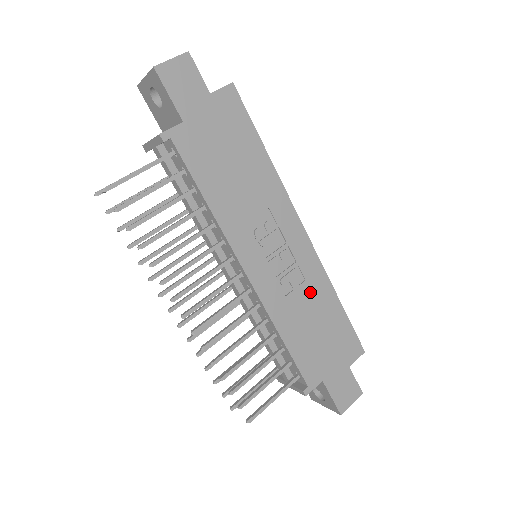
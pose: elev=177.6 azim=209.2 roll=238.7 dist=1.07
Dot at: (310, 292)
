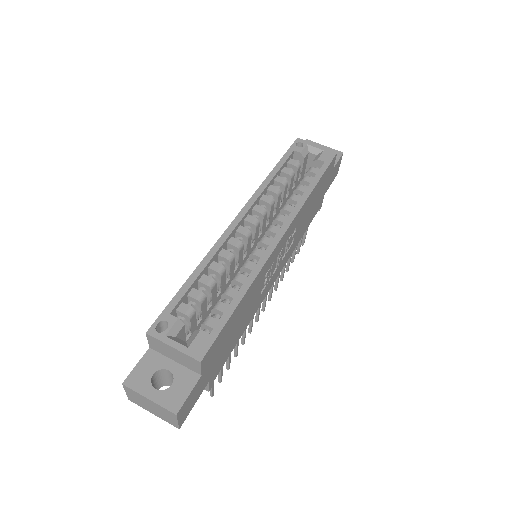
Dot at: (301, 219)
